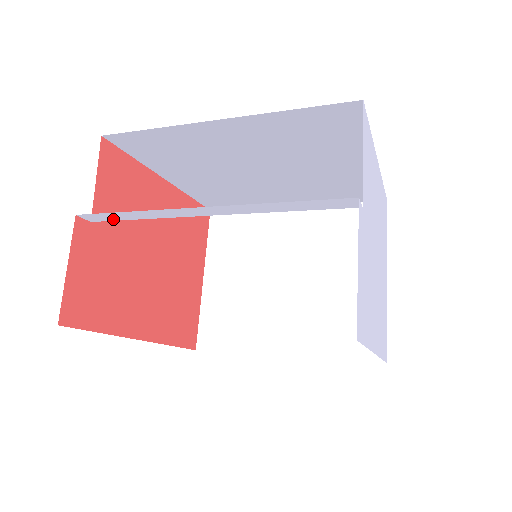
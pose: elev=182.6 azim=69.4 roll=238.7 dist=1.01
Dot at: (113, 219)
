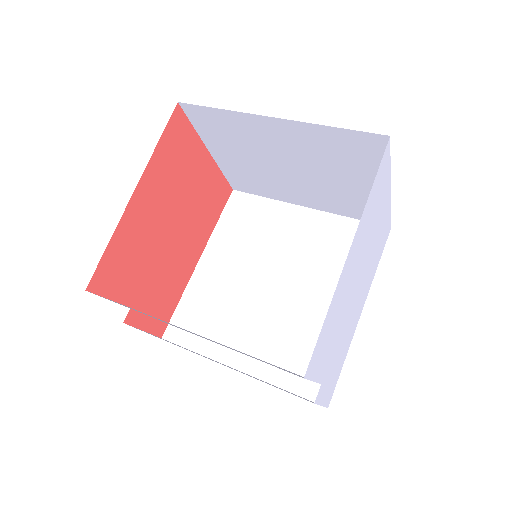
Dot at: occluded
